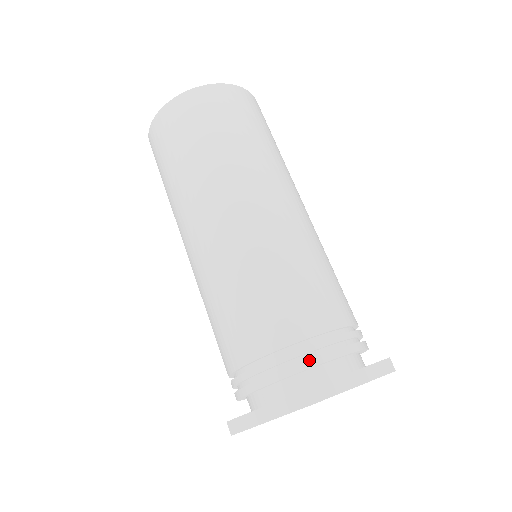
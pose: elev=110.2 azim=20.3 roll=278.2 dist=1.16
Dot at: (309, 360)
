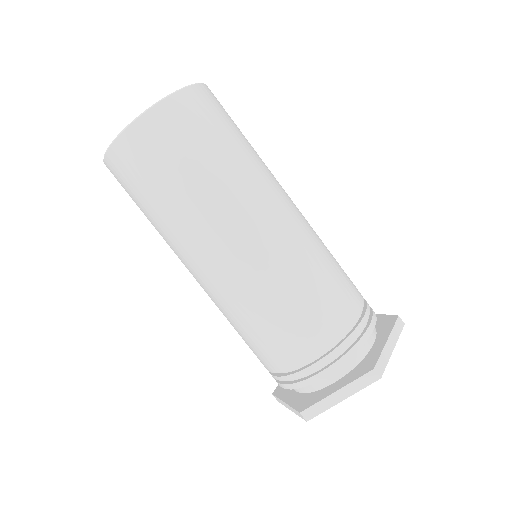
Dot at: (358, 343)
